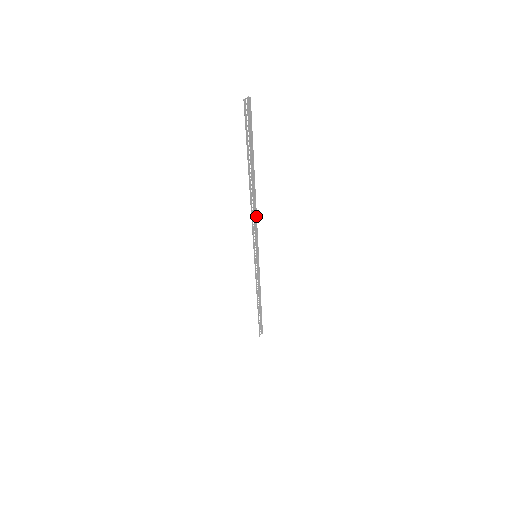
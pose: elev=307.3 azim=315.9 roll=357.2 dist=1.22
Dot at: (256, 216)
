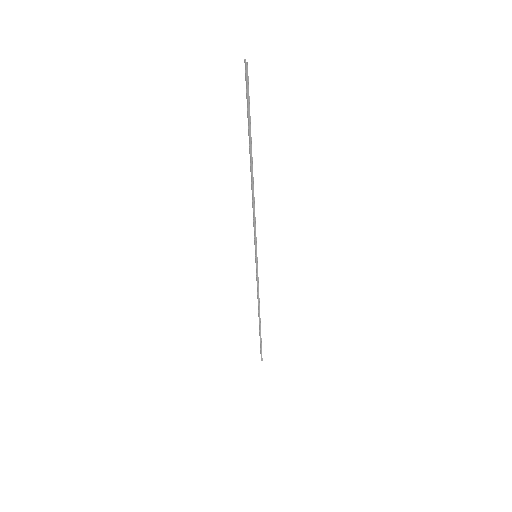
Dot at: (253, 205)
